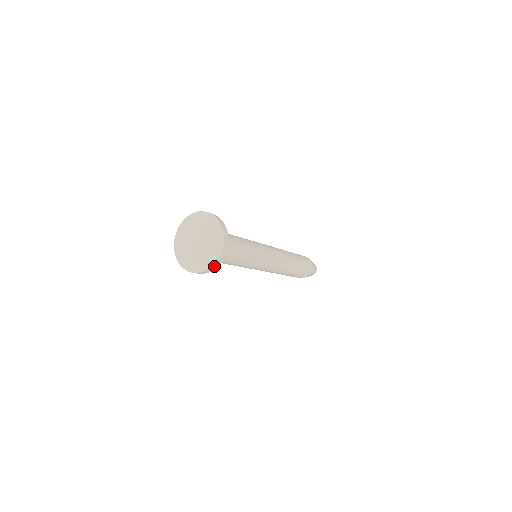
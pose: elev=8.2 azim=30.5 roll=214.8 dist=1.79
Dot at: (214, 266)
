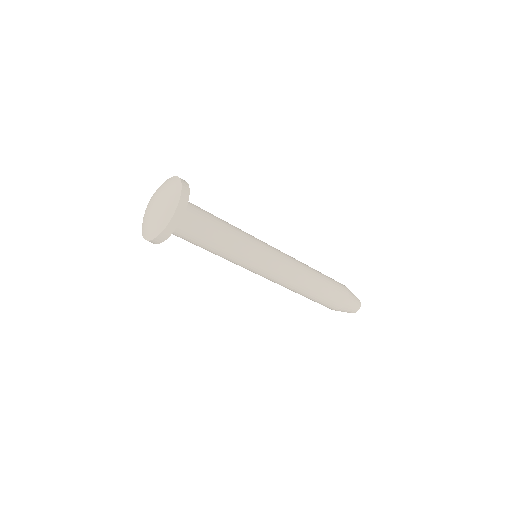
Dot at: (166, 231)
